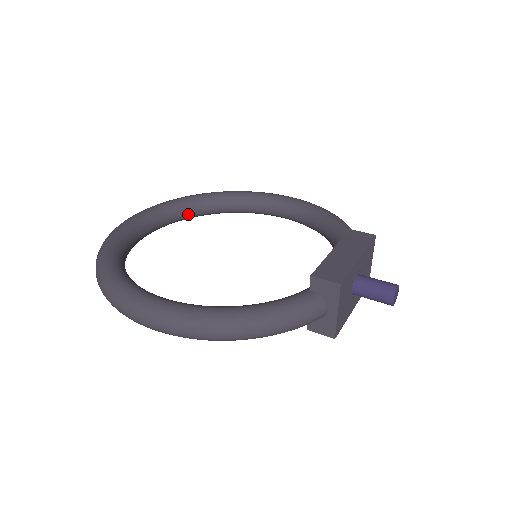
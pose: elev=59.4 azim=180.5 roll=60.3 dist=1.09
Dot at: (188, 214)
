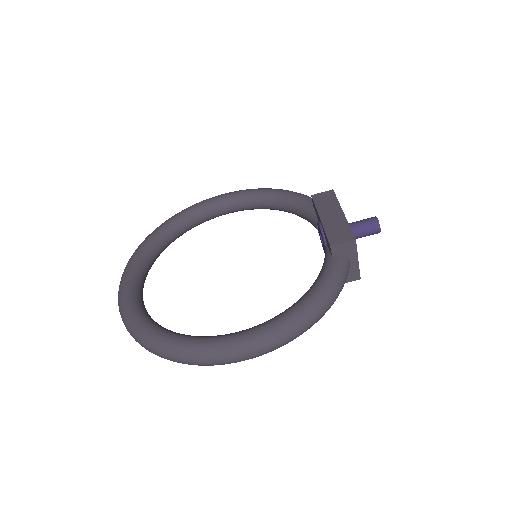
Dot at: (156, 256)
